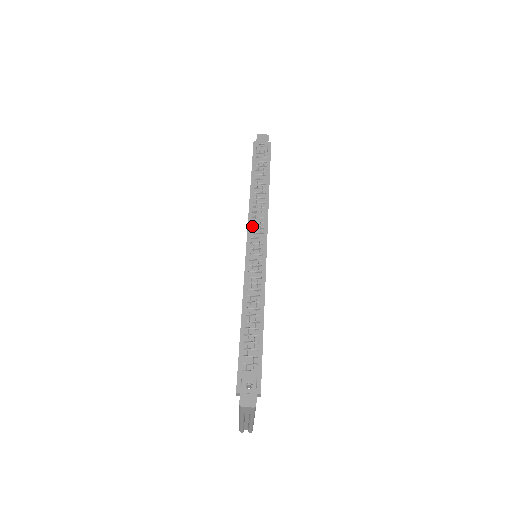
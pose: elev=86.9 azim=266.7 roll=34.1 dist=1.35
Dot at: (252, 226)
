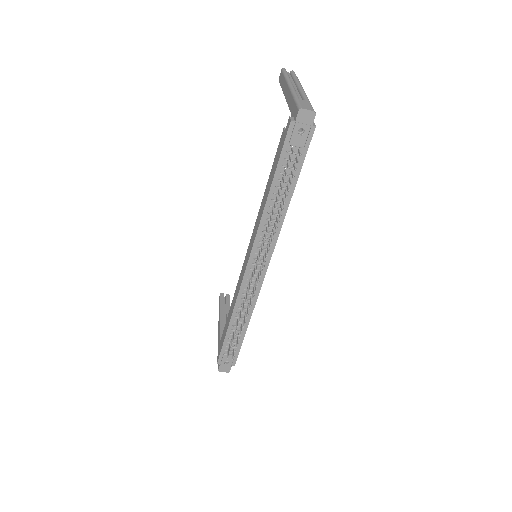
Dot at: (258, 246)
